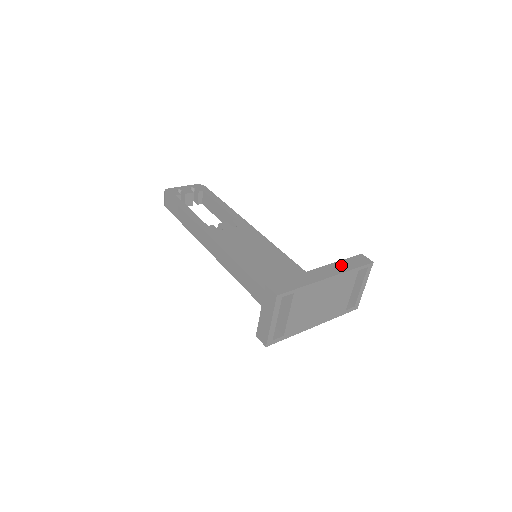
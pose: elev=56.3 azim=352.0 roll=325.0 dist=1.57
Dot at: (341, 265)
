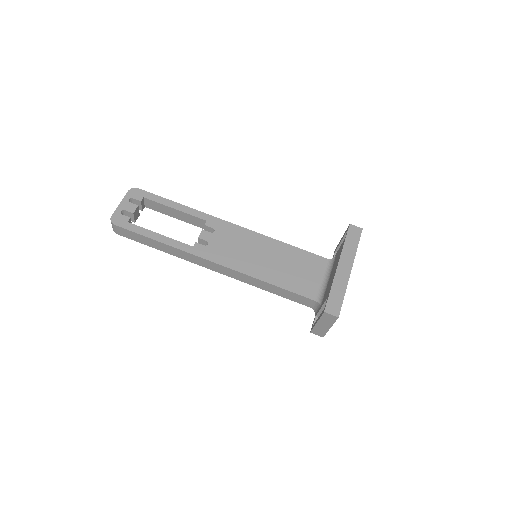
Dot at: (348, 249)
